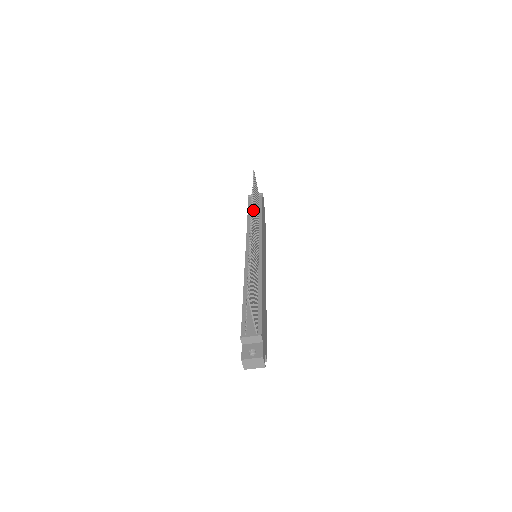
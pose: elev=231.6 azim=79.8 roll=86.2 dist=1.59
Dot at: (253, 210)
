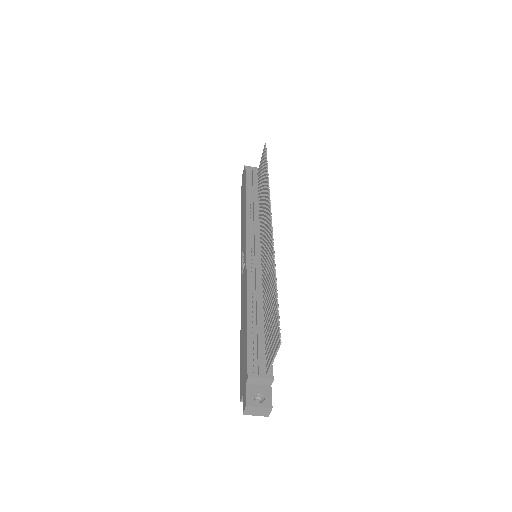
Dot at: occluded
